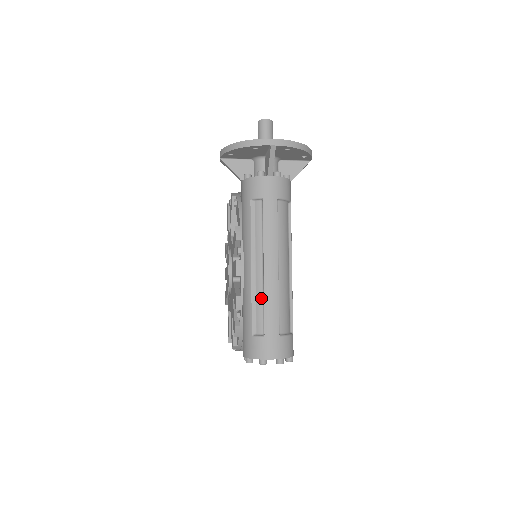
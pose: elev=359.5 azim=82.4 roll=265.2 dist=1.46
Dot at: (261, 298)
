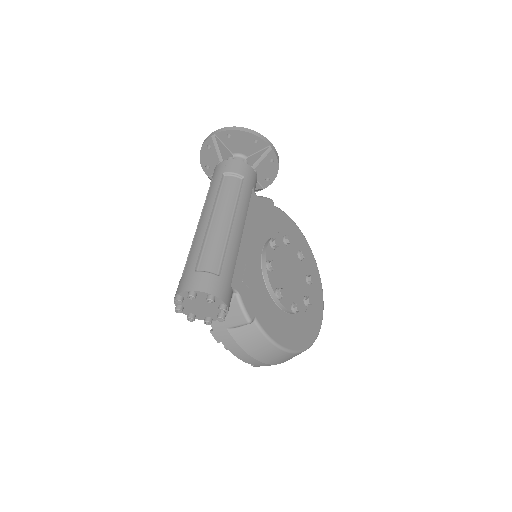
Dot at: occluded
